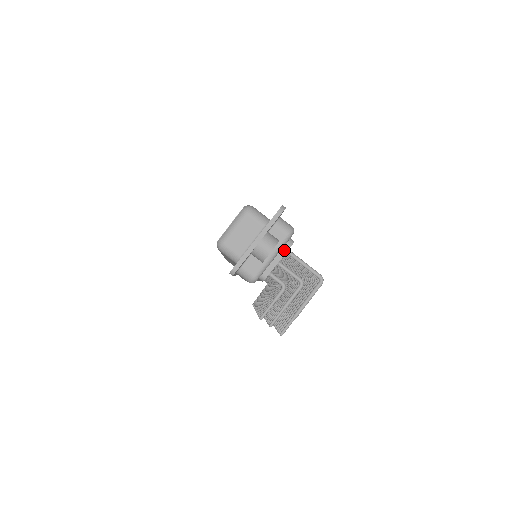
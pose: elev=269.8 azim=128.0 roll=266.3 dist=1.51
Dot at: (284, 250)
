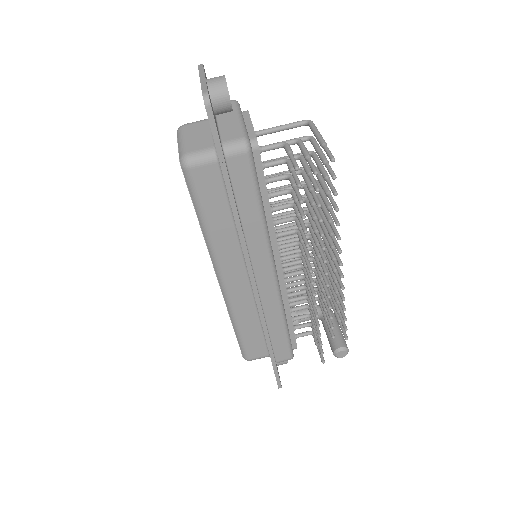
Dot at: (246, 116)
